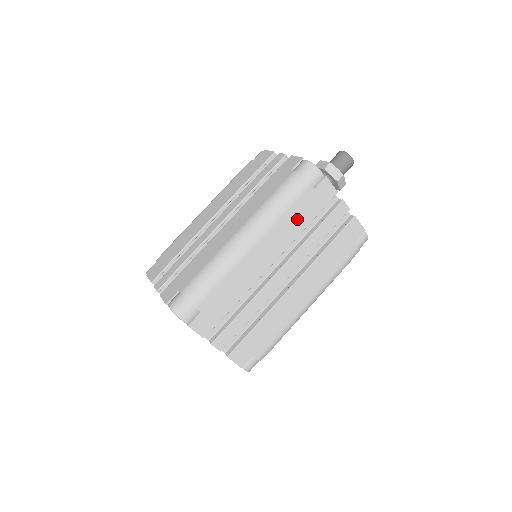
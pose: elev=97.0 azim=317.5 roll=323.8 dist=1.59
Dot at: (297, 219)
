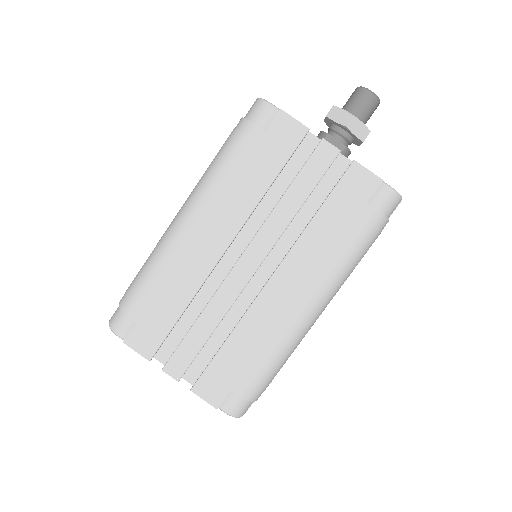
Dot at: (249, 179)
